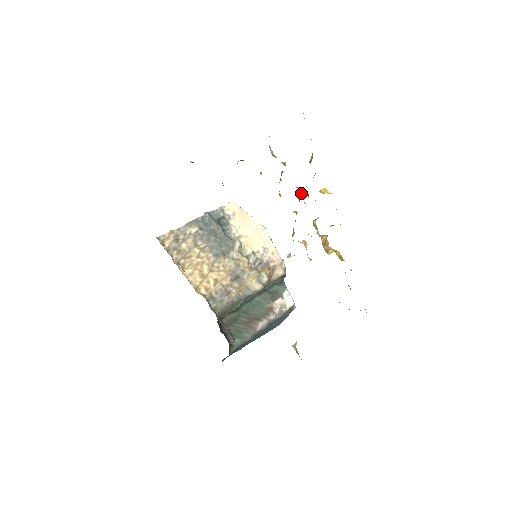
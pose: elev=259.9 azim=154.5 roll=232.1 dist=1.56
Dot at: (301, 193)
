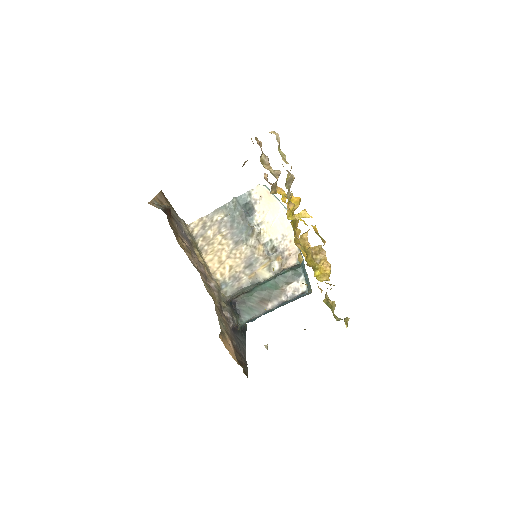
Dot at: (297, 201)
